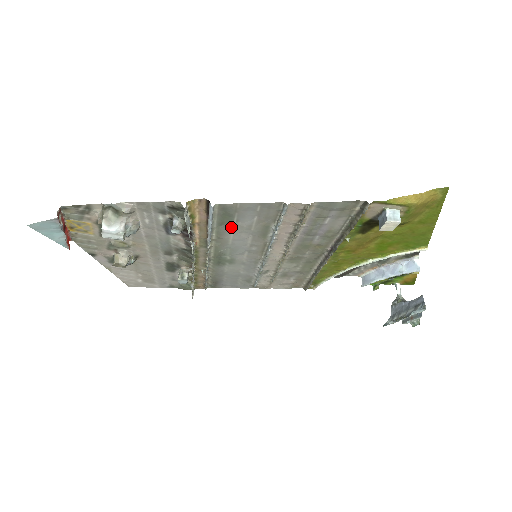
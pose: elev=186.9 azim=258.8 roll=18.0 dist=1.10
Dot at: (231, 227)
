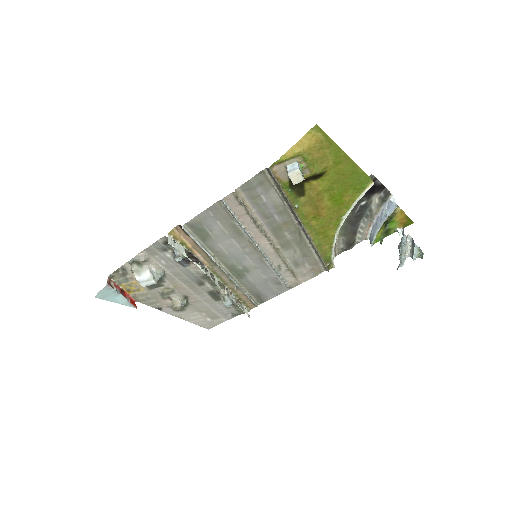
Dot at: (213, 239)
